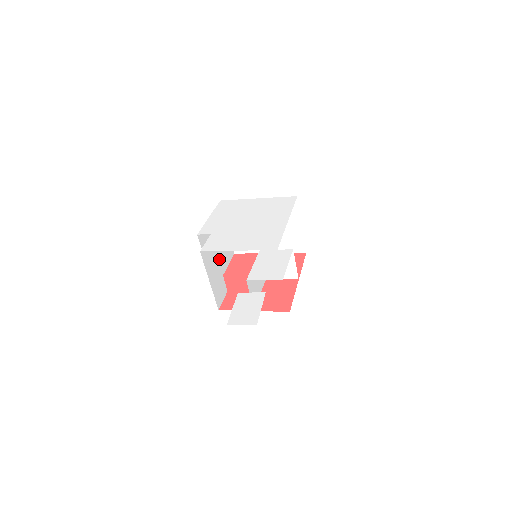
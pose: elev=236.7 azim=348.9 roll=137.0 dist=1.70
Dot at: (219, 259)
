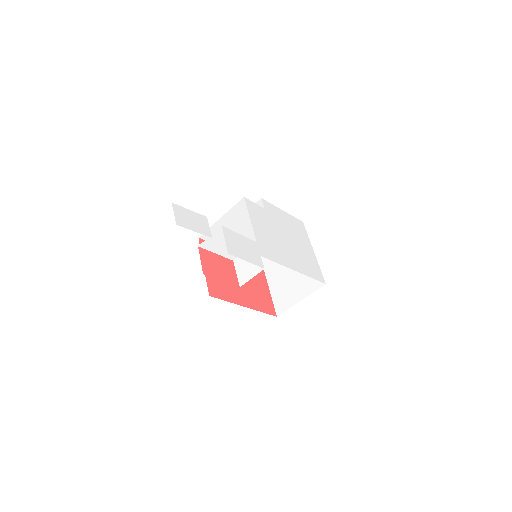
Dot at: (248, 235)
